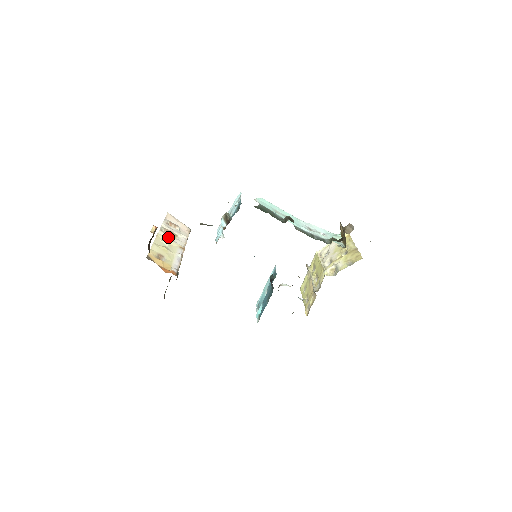
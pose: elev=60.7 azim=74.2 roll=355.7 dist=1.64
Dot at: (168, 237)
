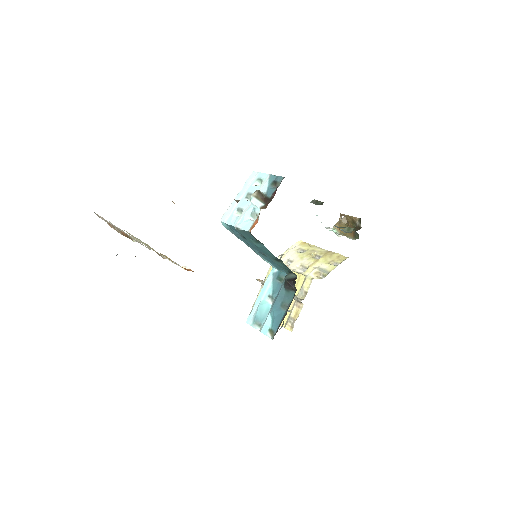
Dot at: (130, 236)
